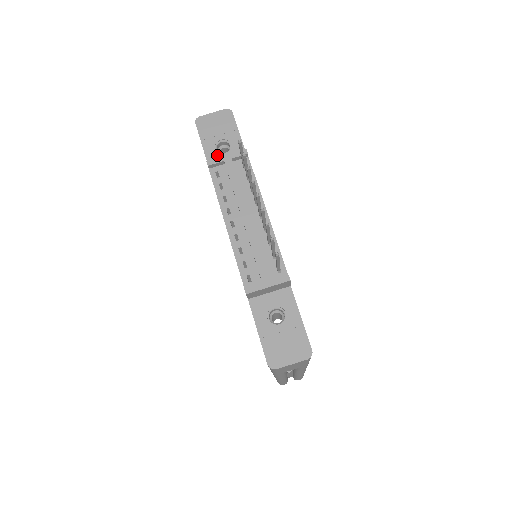
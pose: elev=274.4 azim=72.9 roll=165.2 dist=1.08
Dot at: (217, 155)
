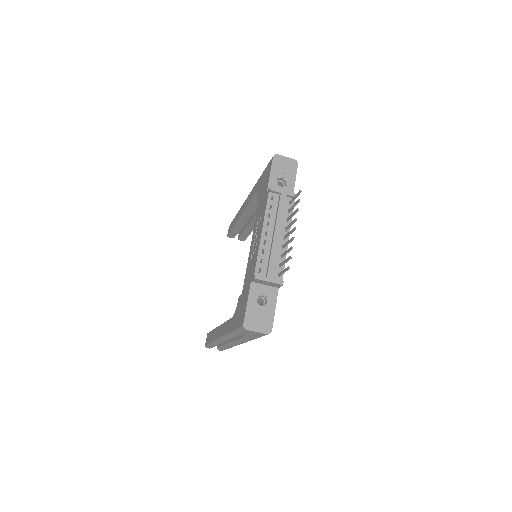
Dot at: (276, 185)
